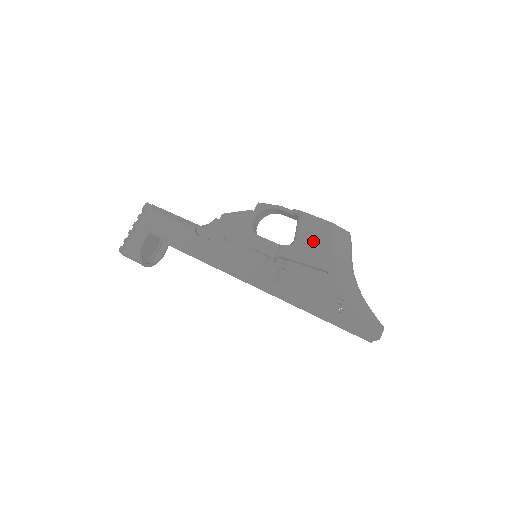
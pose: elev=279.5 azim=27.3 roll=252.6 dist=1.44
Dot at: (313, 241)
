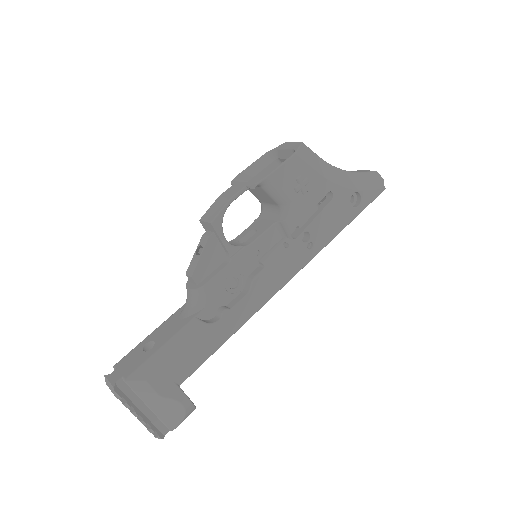
Dot at: (301, 187)
